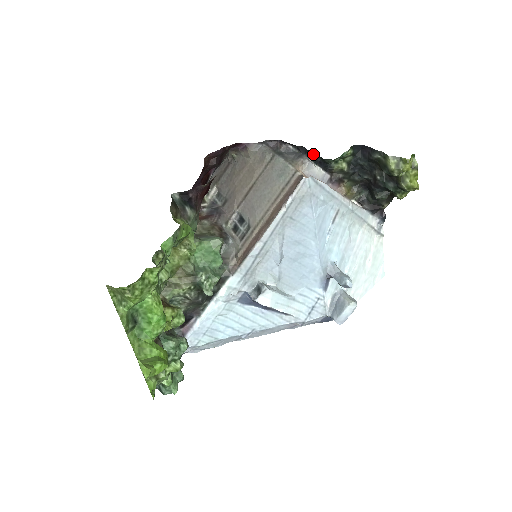
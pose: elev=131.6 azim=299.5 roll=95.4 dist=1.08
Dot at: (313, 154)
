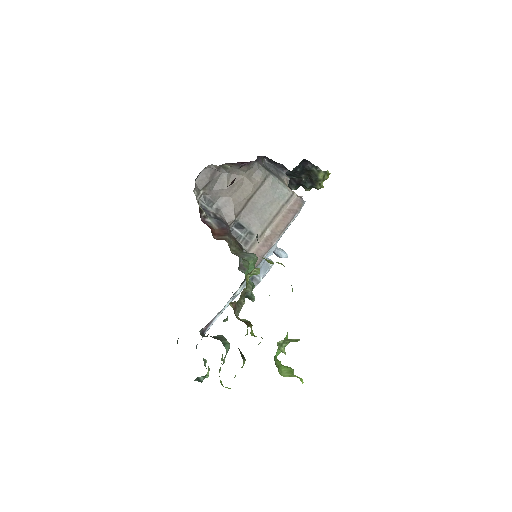
Dot at: (287, 170)
